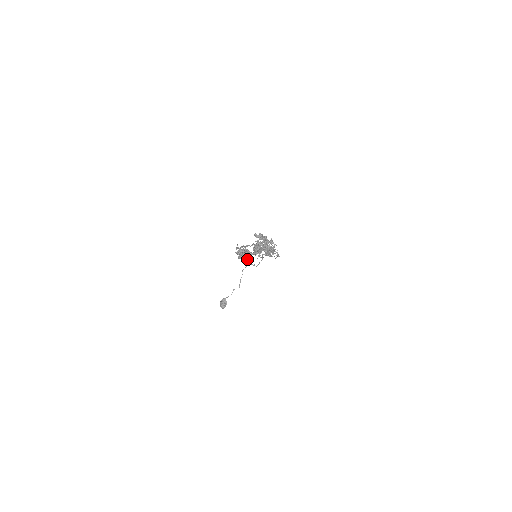
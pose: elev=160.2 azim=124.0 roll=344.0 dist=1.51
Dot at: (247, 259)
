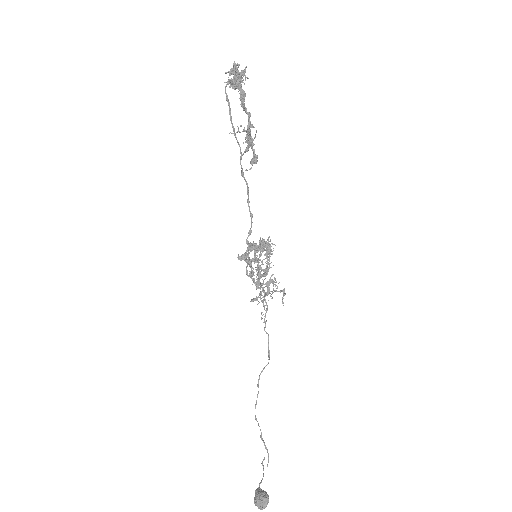
Dot at: occluded
